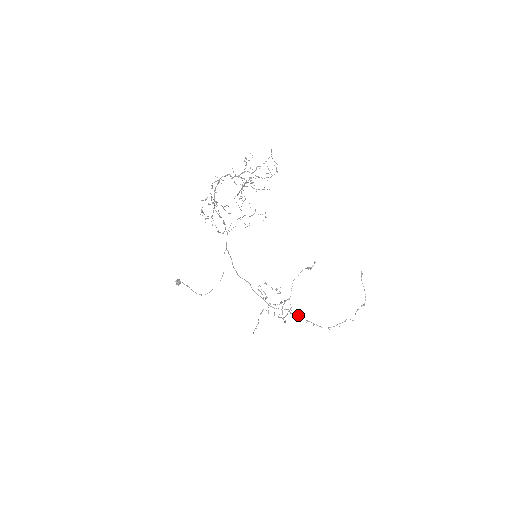
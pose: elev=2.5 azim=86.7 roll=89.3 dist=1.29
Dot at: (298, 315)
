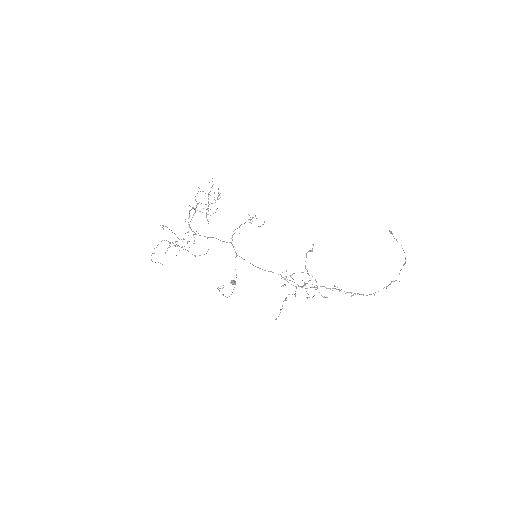
Dot at: (336, 289)
